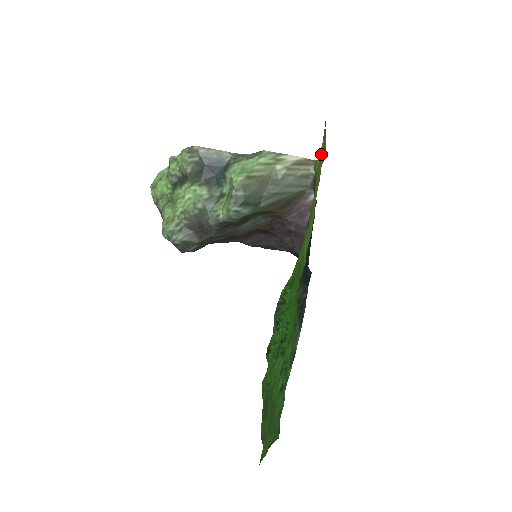
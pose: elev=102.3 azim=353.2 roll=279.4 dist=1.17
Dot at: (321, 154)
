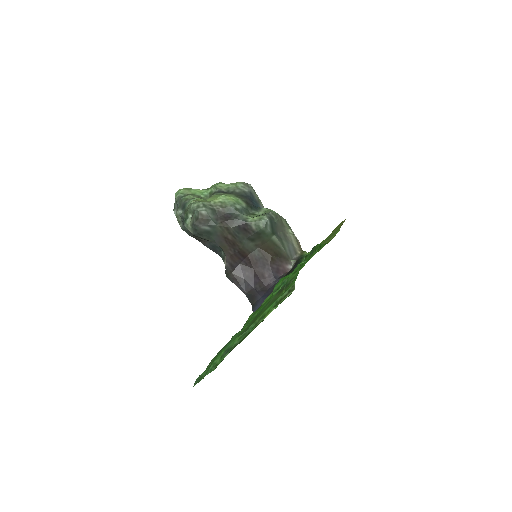
Dot at: (336, 229)
